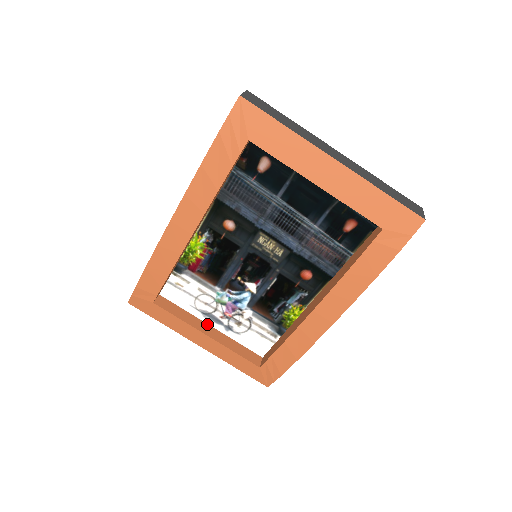
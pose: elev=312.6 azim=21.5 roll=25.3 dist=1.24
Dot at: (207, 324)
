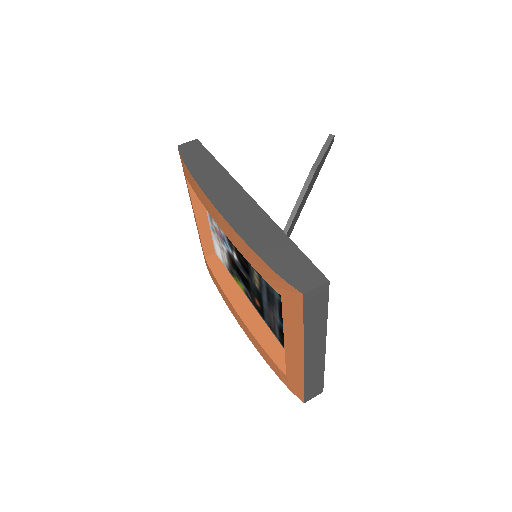
Dot at: (206, 212)
